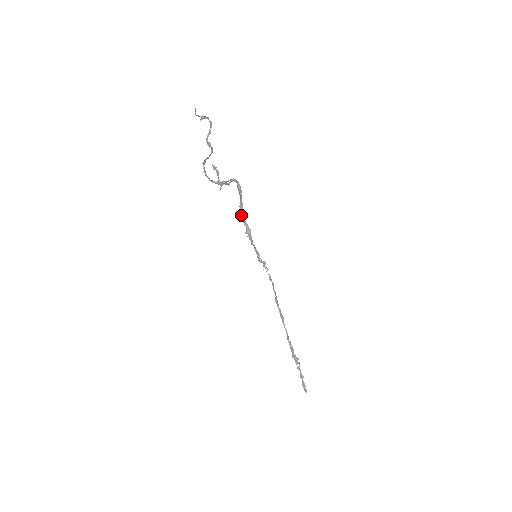
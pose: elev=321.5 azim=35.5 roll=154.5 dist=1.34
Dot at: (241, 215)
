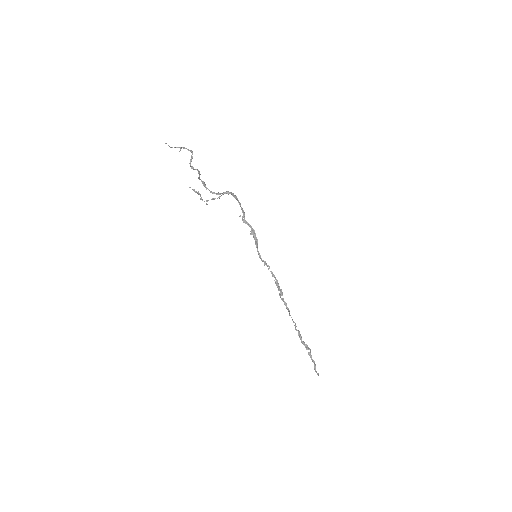
Dot at: (244, 219)
